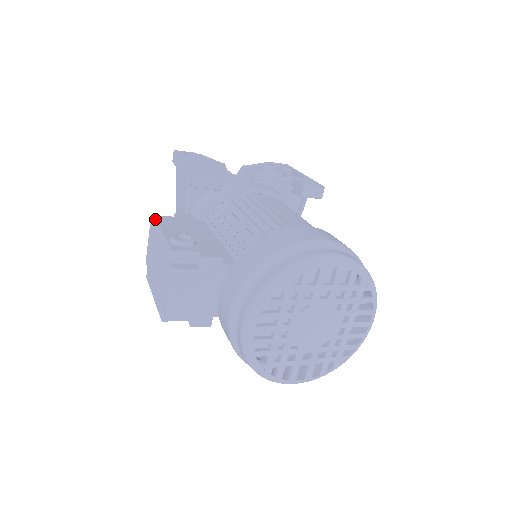
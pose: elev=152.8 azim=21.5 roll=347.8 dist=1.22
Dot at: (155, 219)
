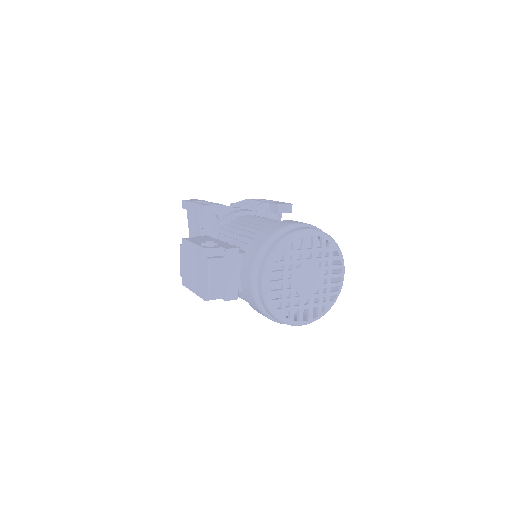
Dot at: (184, 239)
